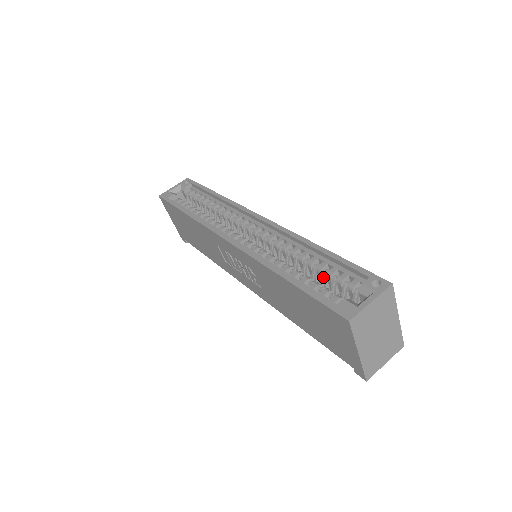
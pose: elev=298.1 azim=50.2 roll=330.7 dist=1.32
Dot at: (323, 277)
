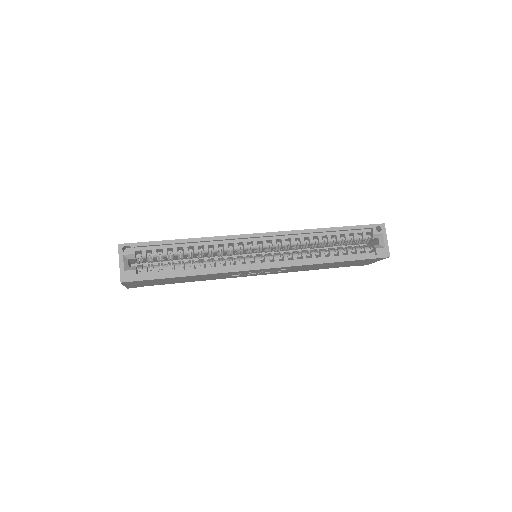
Dot at: (341, 242)
